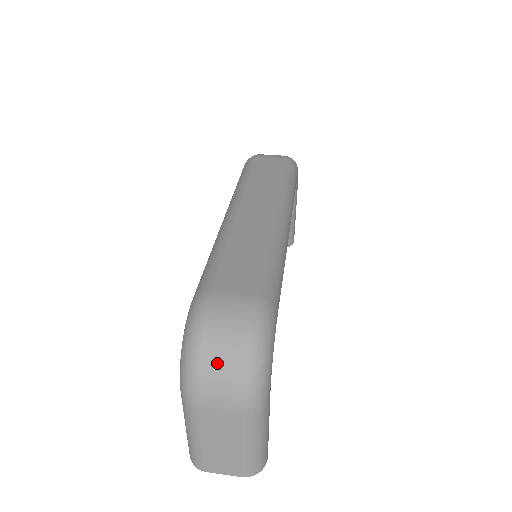
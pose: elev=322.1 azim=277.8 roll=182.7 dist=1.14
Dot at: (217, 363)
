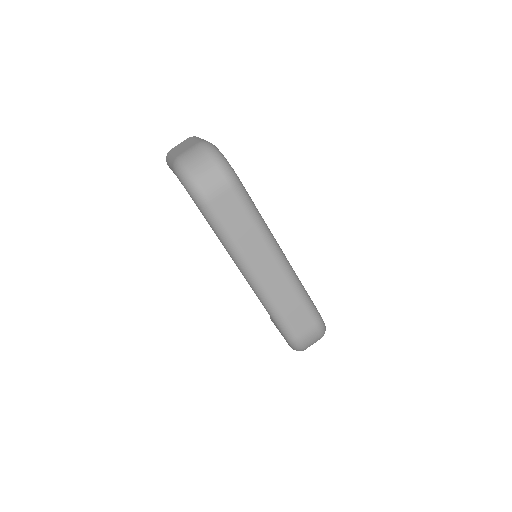
Dot at: occluded
